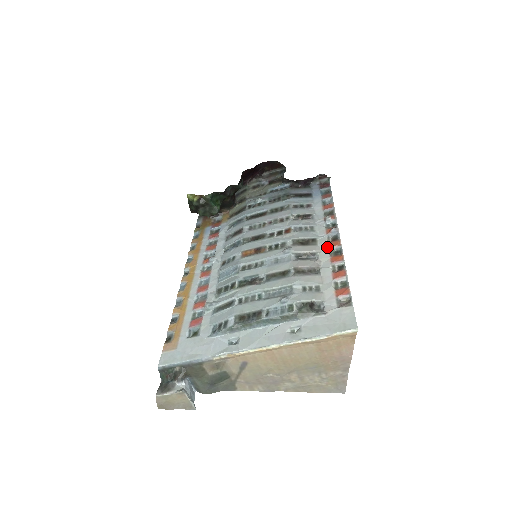
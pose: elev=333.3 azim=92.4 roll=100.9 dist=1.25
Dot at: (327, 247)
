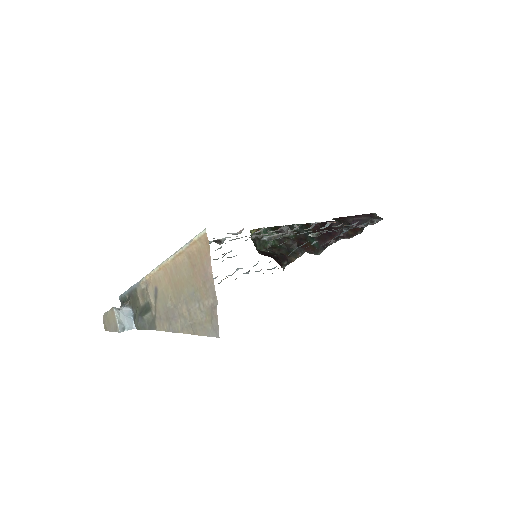
Dot at: (293, 229)
